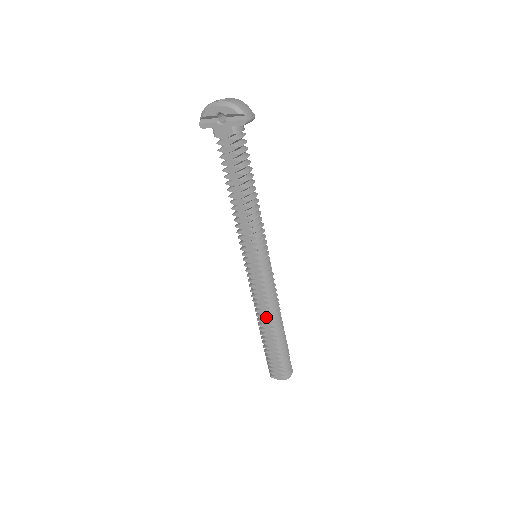
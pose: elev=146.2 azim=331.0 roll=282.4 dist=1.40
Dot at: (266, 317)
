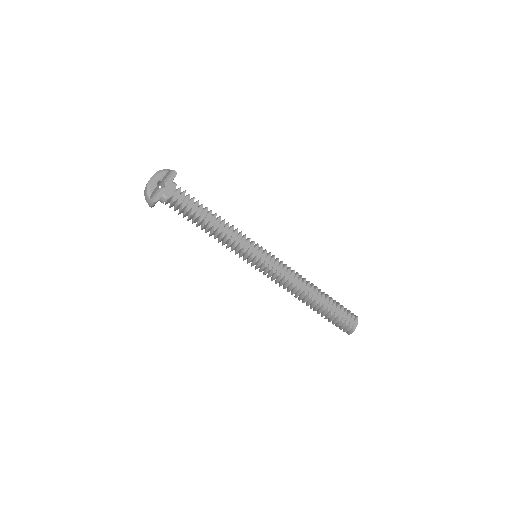
Dot at: (304, 285)
